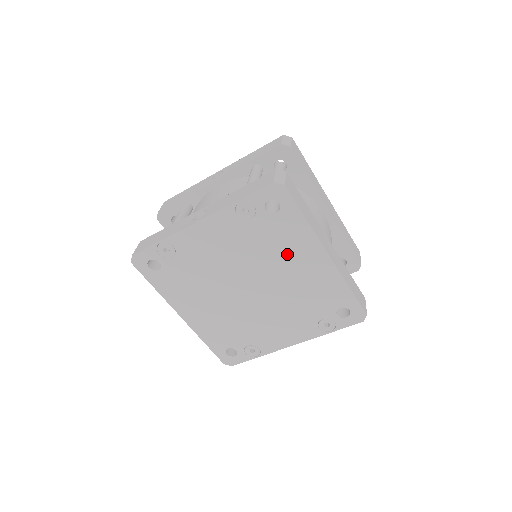
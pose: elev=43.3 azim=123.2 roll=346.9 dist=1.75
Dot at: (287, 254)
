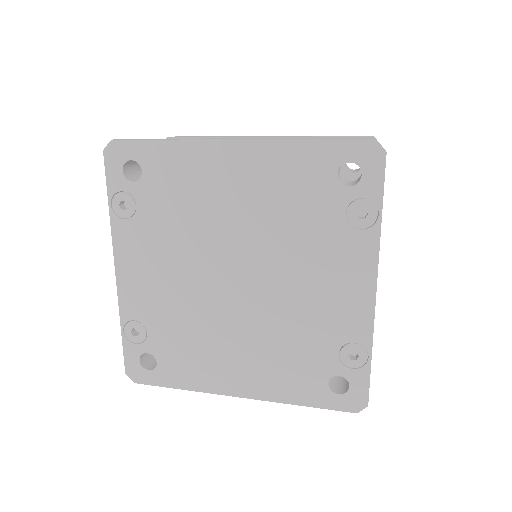
Dot at: (205, 195)
